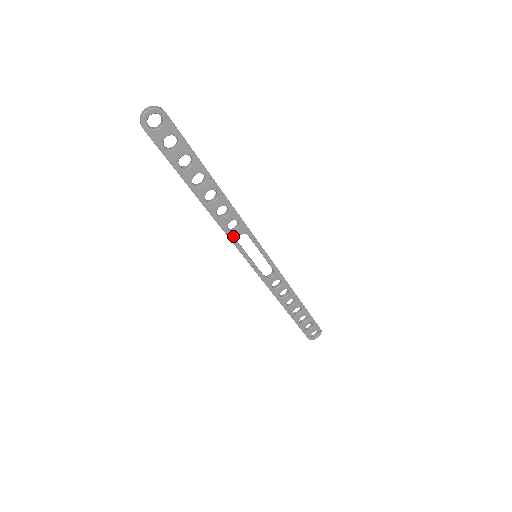
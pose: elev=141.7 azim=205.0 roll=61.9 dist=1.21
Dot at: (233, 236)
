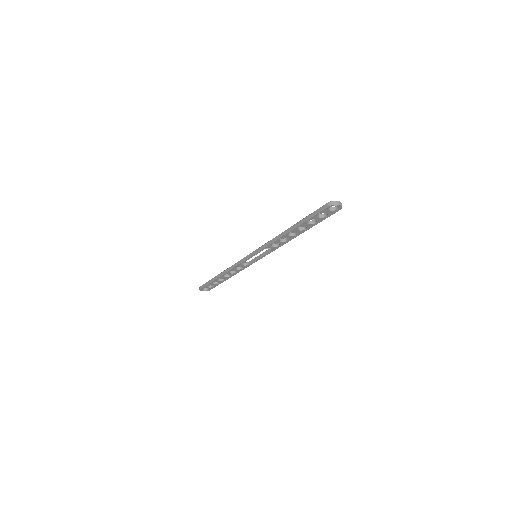
Dot at: (268, 247)
